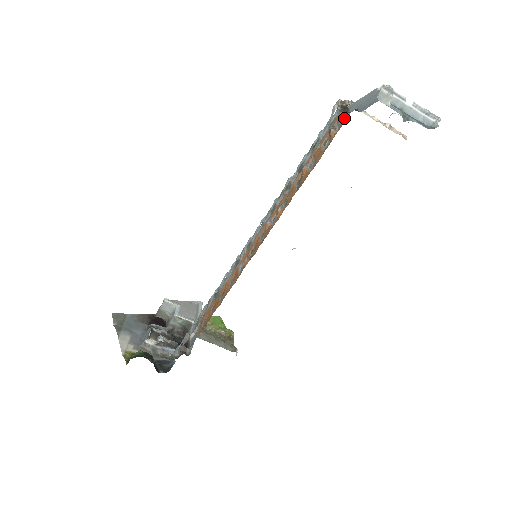
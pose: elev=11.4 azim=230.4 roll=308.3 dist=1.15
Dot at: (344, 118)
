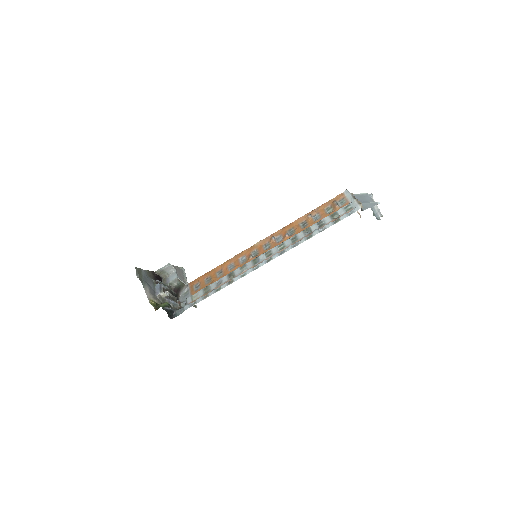
Dot at: (346, 202)
